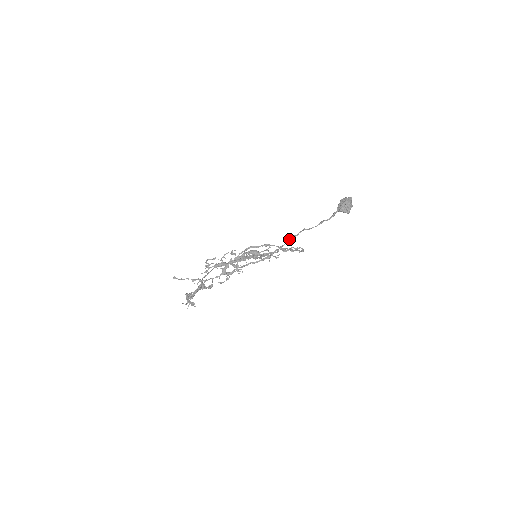
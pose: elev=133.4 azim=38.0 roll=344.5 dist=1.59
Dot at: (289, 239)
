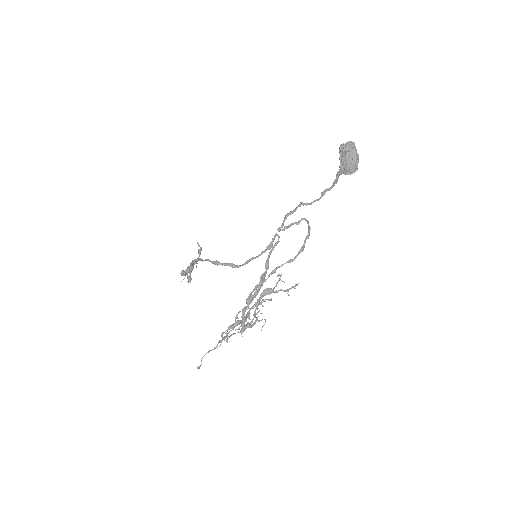
Dot at: (286, 218)
